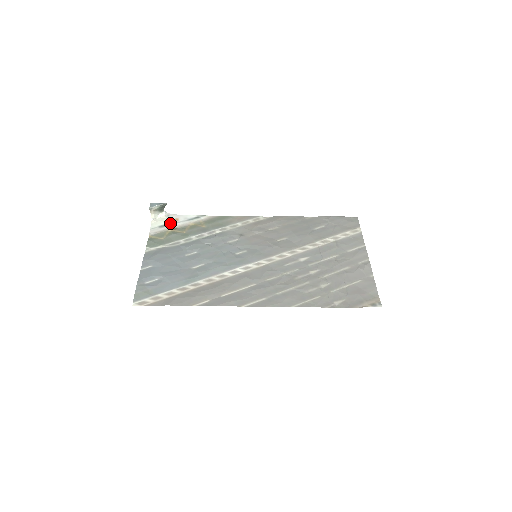
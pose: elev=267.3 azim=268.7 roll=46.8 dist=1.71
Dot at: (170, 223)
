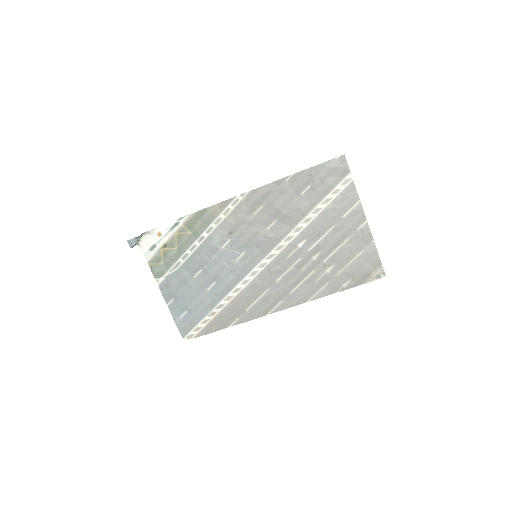
Dot at: (156, 242)
